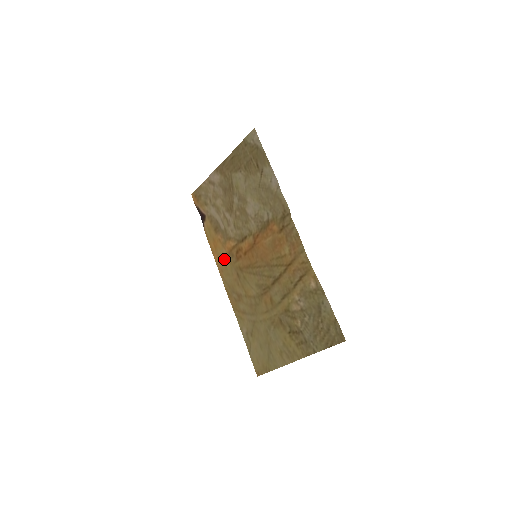
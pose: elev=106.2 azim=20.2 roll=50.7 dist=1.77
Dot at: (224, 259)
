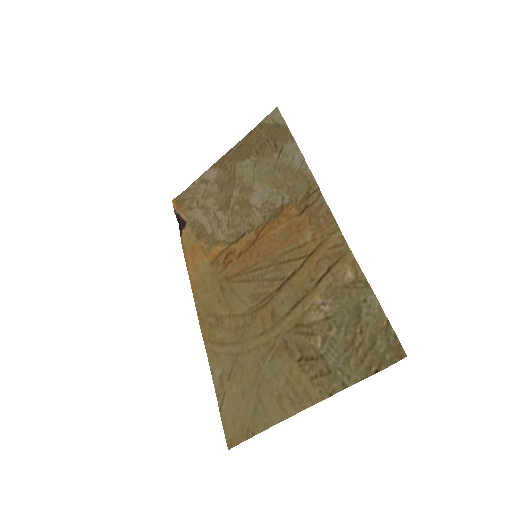
Dot at: (203, 271)
